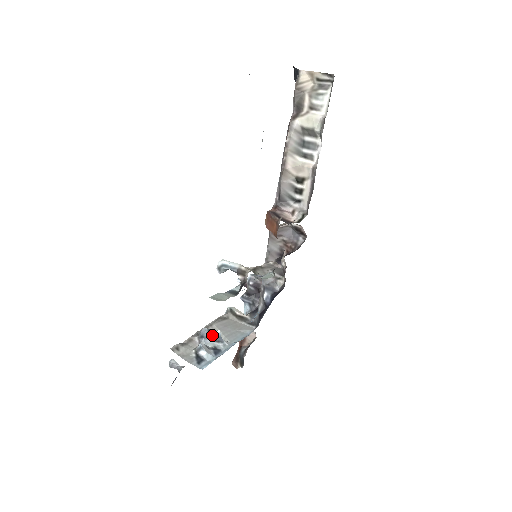
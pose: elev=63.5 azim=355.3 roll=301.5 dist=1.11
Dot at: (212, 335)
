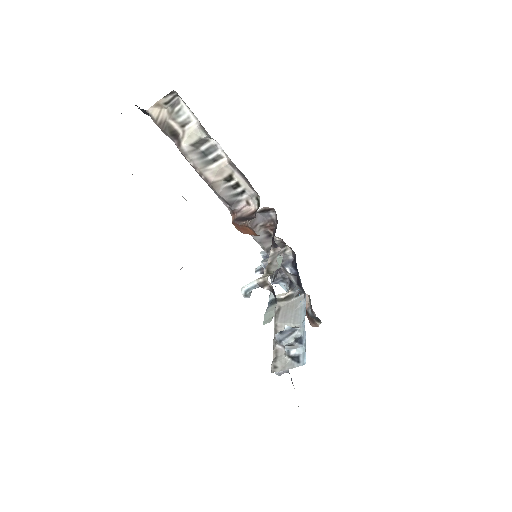
Dot at: (285, 333)
